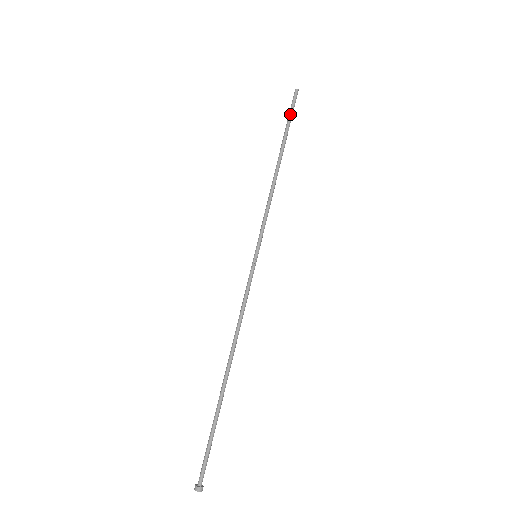
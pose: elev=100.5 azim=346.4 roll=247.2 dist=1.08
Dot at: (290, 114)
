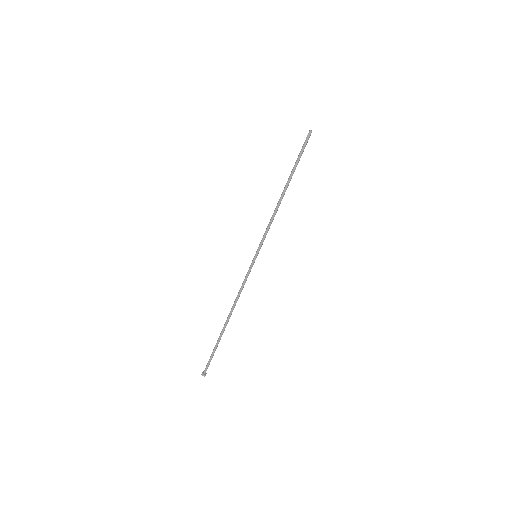
Dot at: (301, 153)
